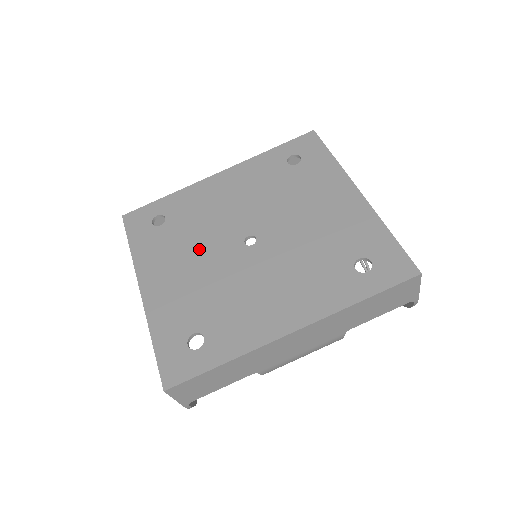
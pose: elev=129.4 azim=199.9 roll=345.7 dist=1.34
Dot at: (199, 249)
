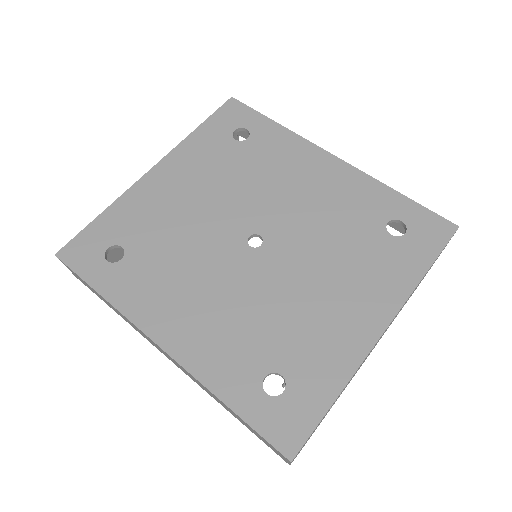
Dot at: (222, 195)
